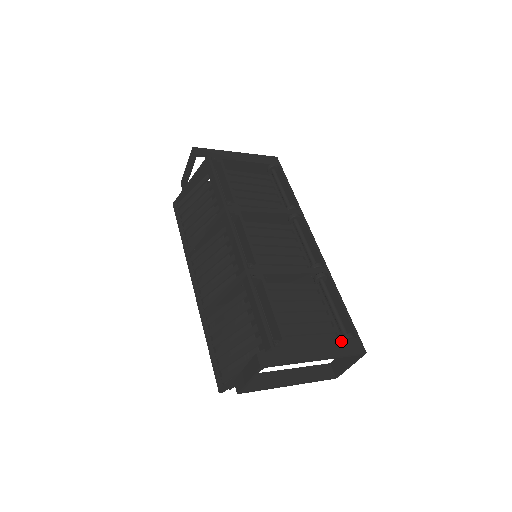
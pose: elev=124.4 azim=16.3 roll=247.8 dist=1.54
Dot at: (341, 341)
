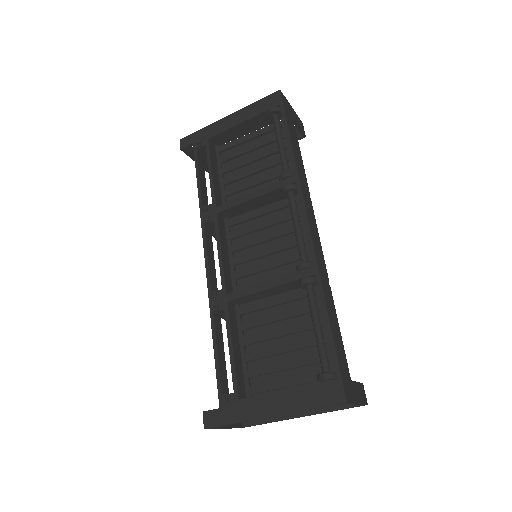
Dot at: (310, 386)
